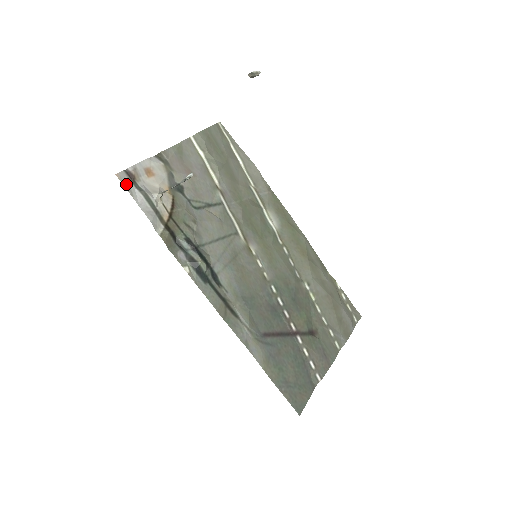
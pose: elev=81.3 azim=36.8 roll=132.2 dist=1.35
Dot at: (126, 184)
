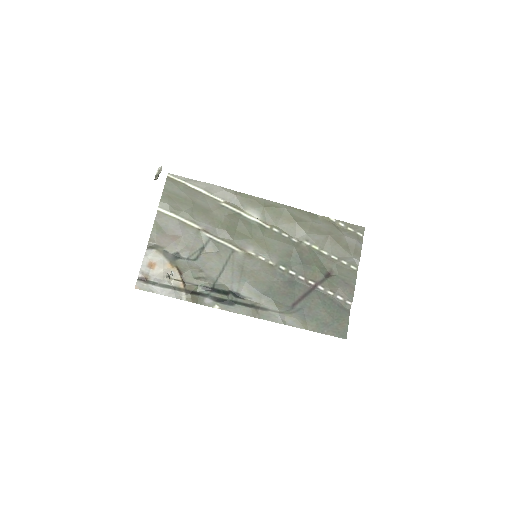
Dot at: (145, 288)
